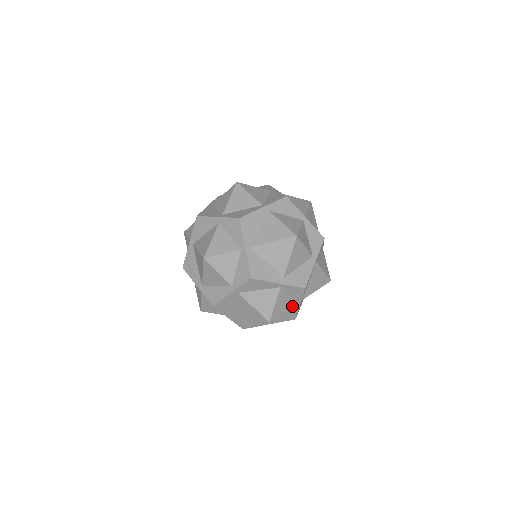
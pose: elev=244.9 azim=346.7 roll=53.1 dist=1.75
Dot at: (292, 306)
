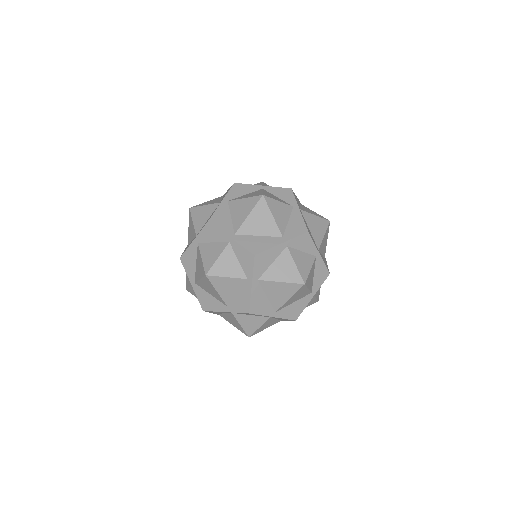
Dot at: (266, 319)
